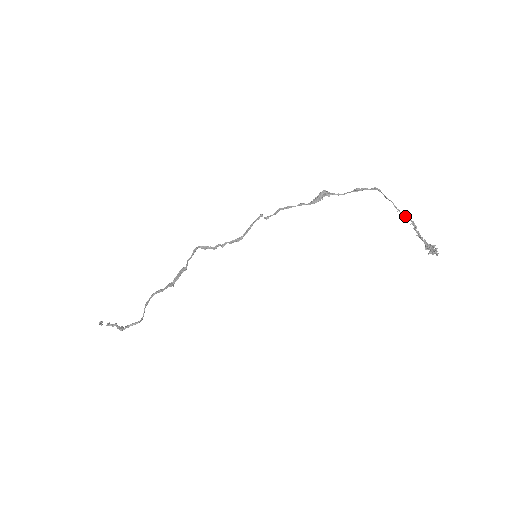
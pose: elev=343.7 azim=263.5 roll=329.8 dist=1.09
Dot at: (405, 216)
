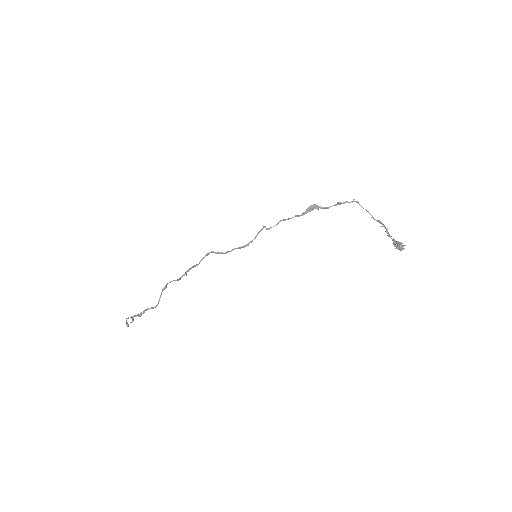
Dot at: (377, 220)
